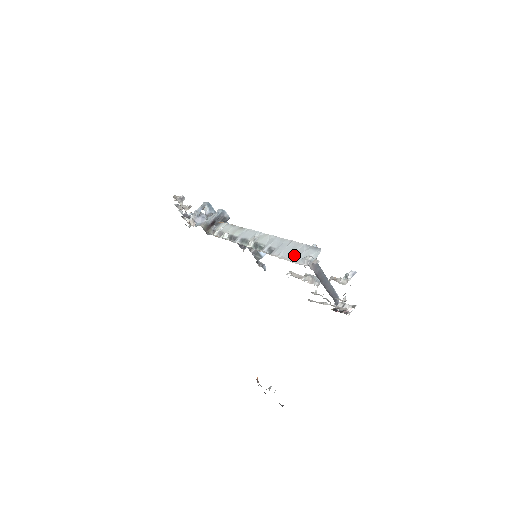
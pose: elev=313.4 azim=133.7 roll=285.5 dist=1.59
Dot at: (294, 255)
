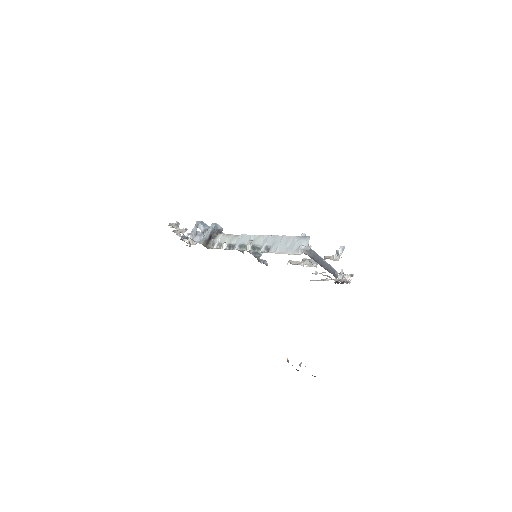
Dot at: (288, 248)
